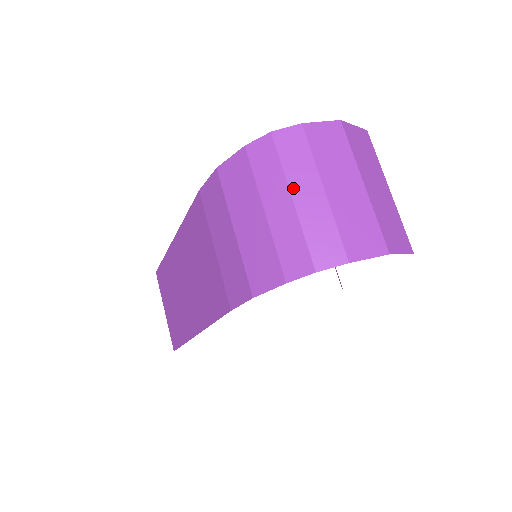
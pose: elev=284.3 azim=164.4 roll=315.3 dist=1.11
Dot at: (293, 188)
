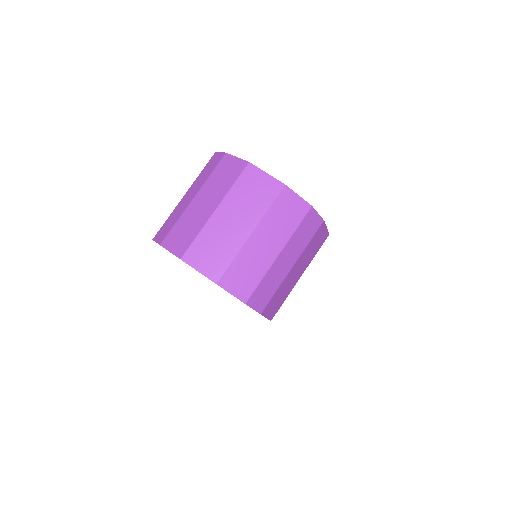
Dot at: (190, 189)
